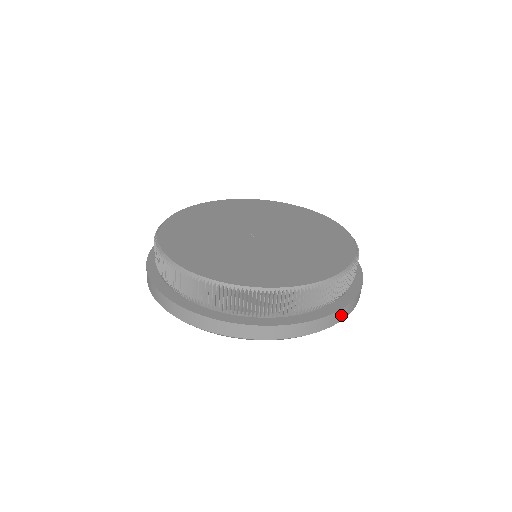
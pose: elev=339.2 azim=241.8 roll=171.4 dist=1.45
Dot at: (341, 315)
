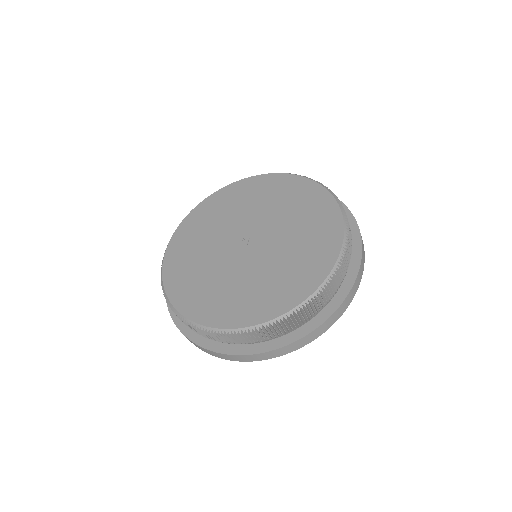
Dot at: (256, 357)
